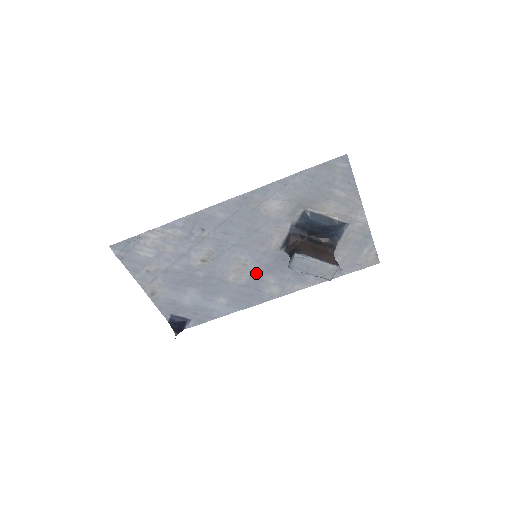
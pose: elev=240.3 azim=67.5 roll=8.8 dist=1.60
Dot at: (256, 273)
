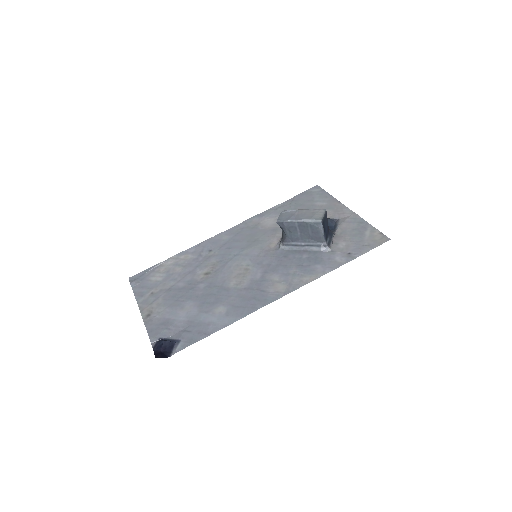
Dot at: (258, 275)
